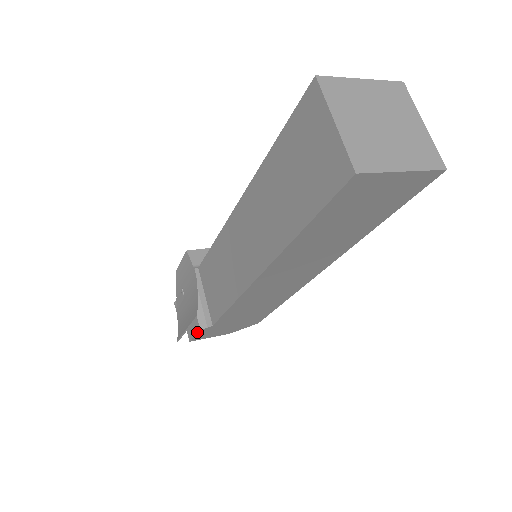
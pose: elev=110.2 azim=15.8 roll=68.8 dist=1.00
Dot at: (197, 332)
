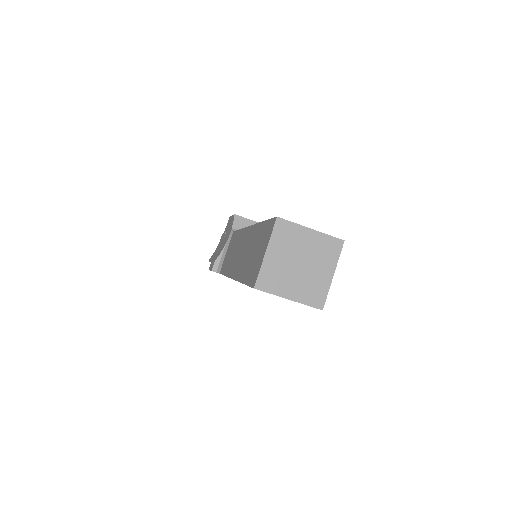
Dot at: occluded
